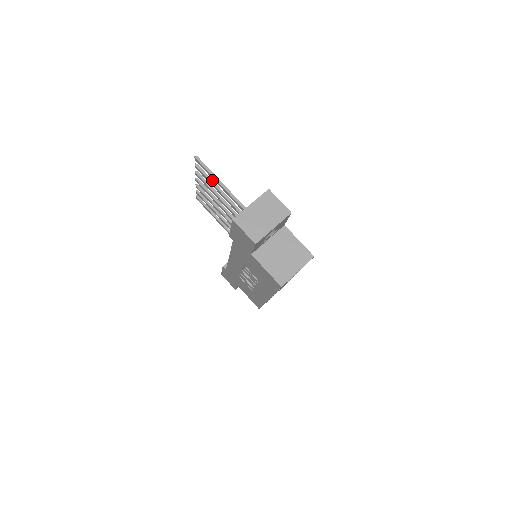
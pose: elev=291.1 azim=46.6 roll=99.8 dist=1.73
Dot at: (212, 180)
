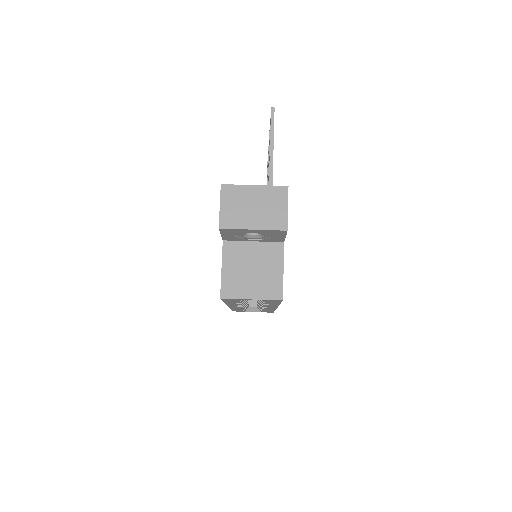
Dot at: occluded
